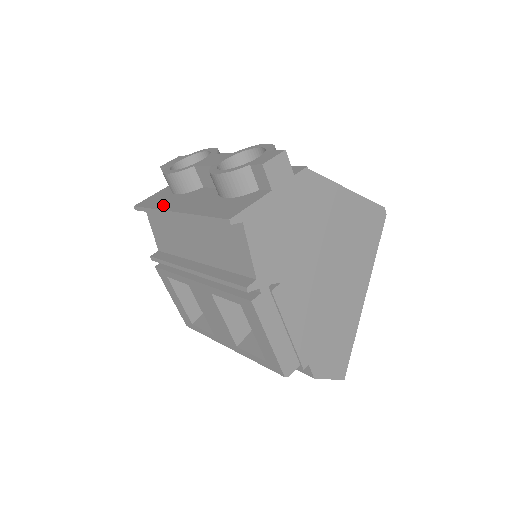
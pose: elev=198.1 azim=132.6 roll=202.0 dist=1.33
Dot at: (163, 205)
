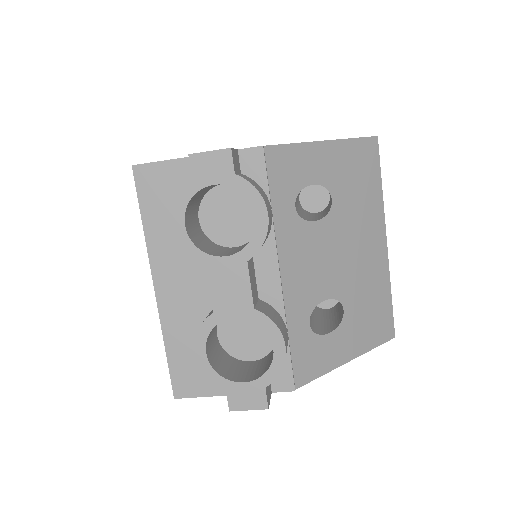
Dot at: (156, 241)
